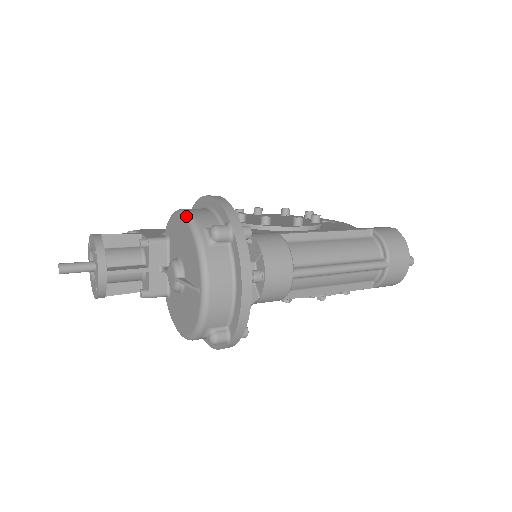
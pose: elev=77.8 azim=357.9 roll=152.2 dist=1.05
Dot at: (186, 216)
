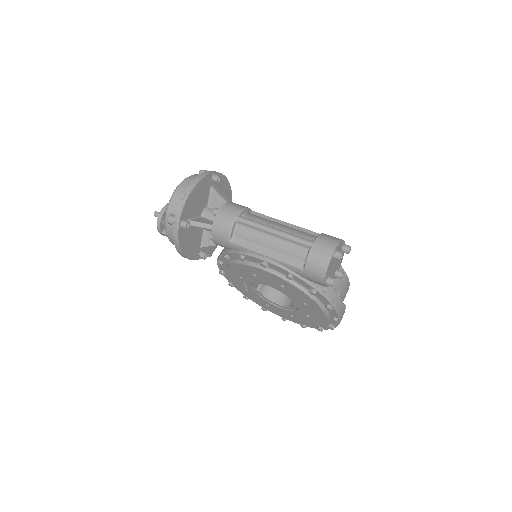
Dot at: occluded
